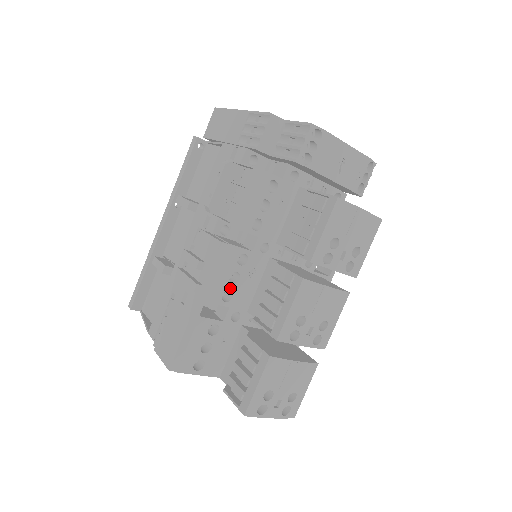
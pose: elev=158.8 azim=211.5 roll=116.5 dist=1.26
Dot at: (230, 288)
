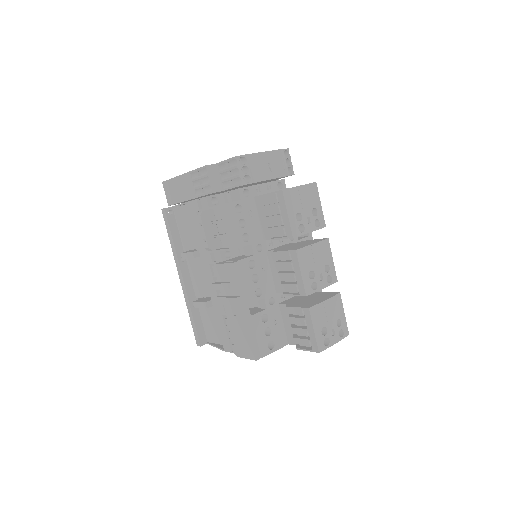
Dot at: (256, 286)
